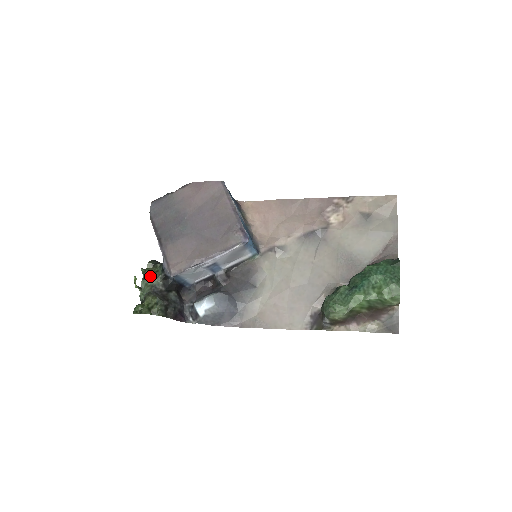
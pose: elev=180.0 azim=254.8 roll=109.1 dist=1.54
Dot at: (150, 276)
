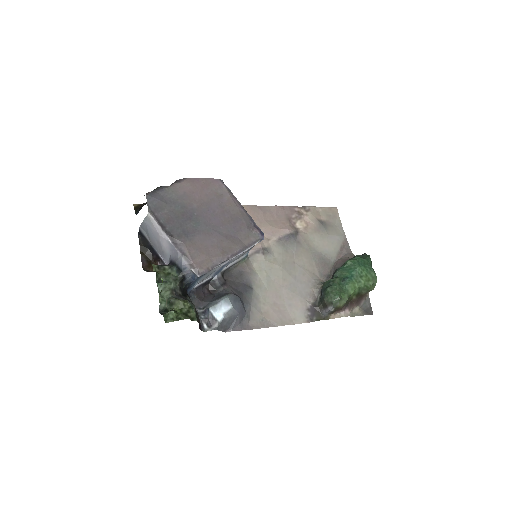
Dot at: (163, 279)
